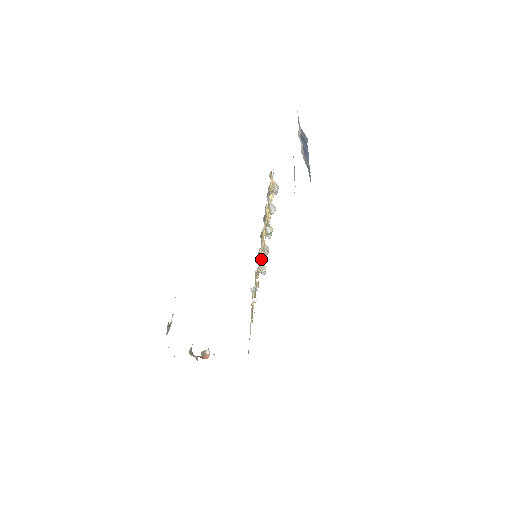
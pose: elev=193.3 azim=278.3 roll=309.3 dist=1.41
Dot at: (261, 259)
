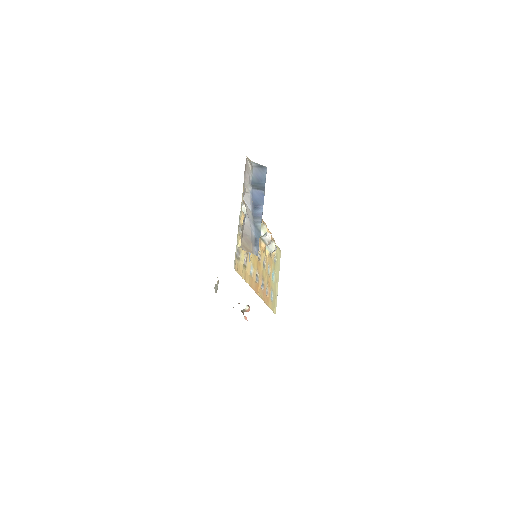
Dot at: (252, 275)
